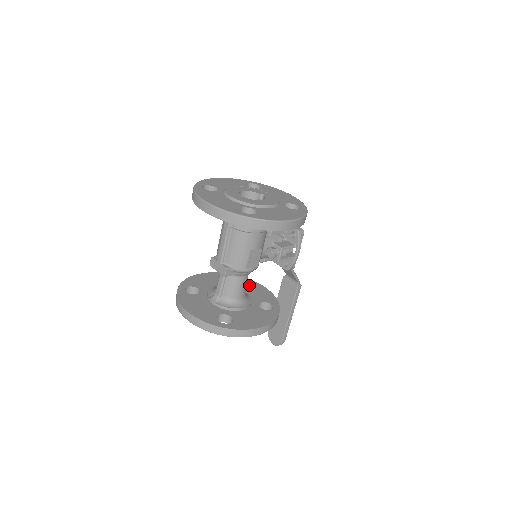
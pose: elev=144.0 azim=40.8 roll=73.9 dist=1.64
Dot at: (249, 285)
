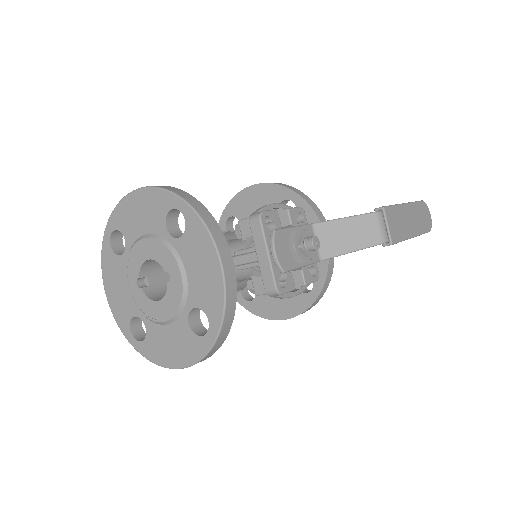
Dot at: occluded
